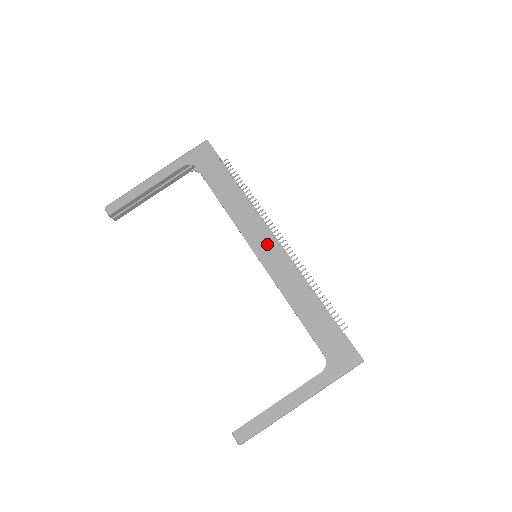
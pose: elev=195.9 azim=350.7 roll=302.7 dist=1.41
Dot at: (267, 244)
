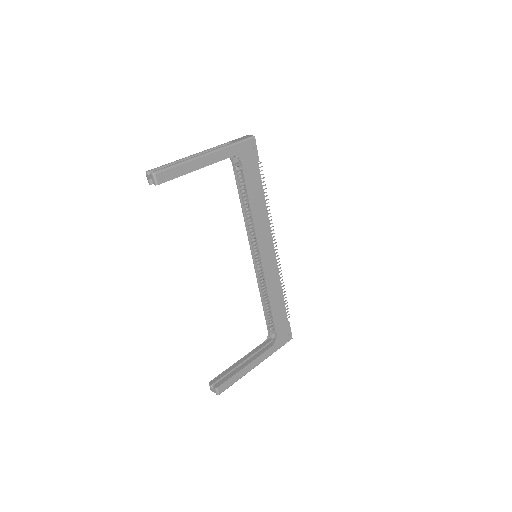
Dot at: (269, 251)
